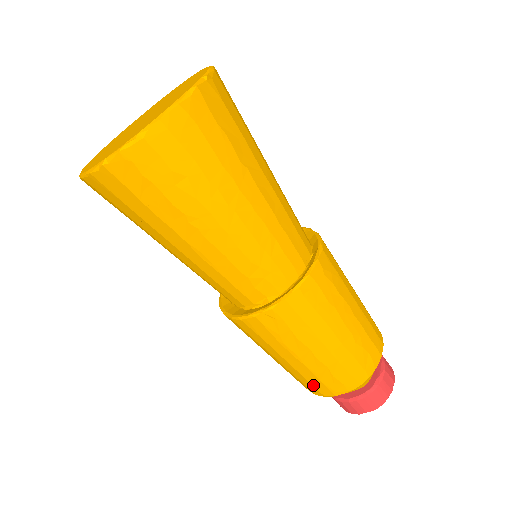
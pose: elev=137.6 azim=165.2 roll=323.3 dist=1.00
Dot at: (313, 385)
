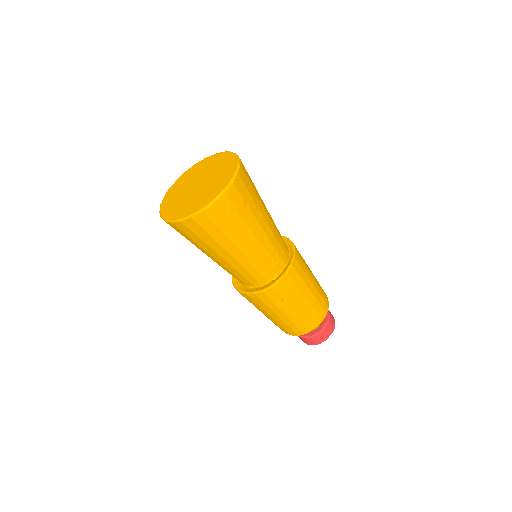
Dot at: (306, 324)
